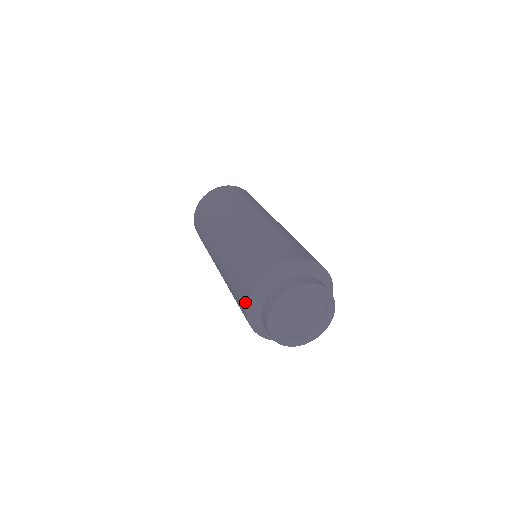
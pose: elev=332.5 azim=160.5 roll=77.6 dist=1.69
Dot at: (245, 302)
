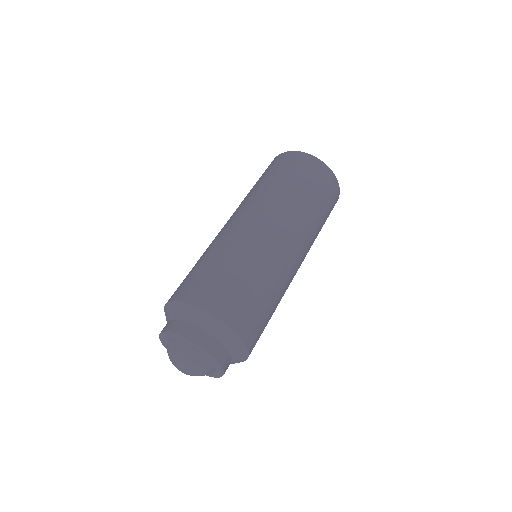
Dot at: (172, 298)
